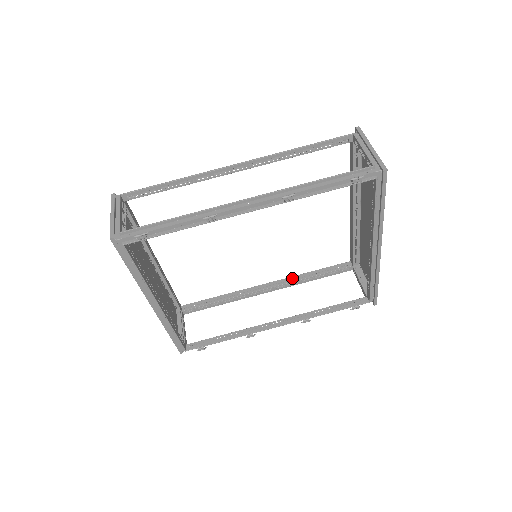
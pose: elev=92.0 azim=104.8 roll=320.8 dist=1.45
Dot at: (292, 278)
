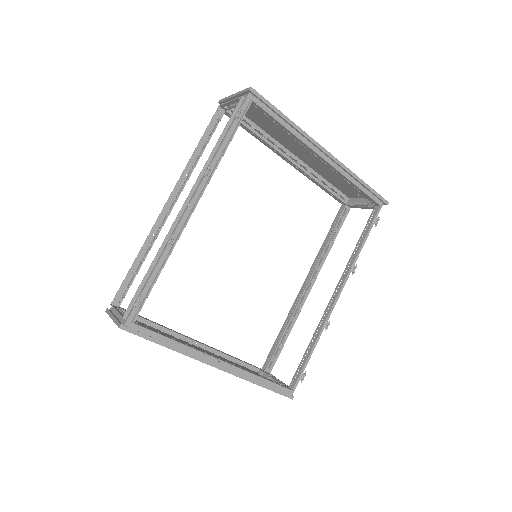
Dot at: (316, 260)
